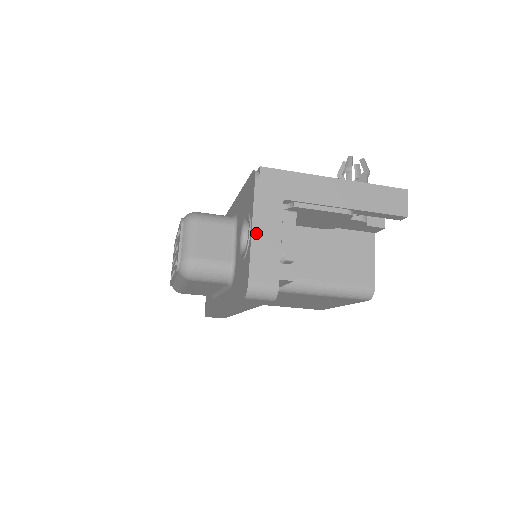
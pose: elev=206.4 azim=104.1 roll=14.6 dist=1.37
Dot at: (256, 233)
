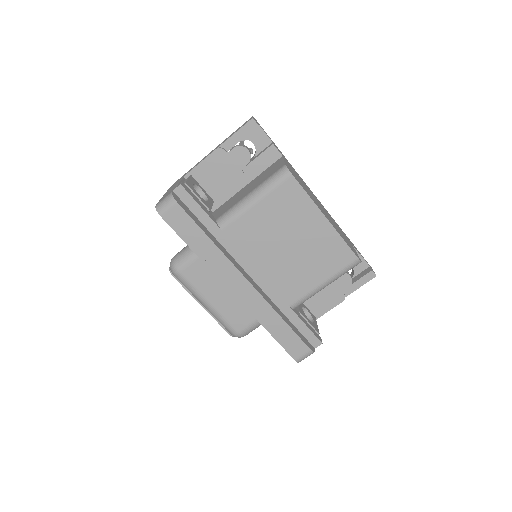
Dot at: occluded
